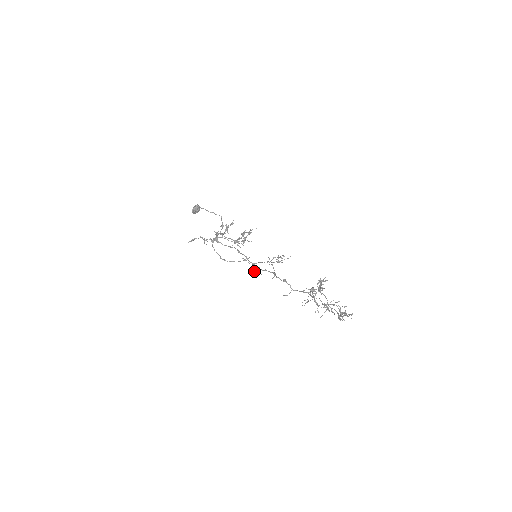
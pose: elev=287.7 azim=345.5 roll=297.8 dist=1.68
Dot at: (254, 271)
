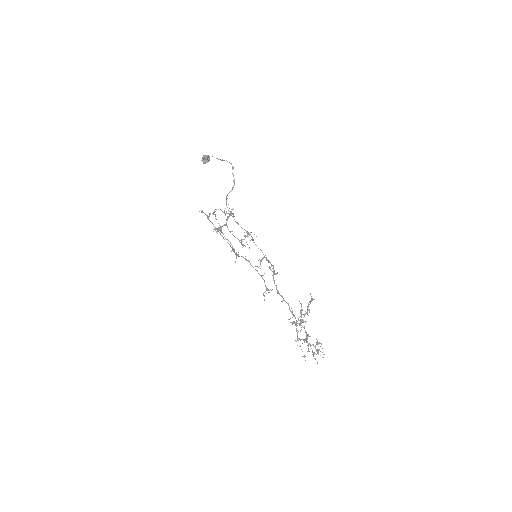
Dot at: occluded
